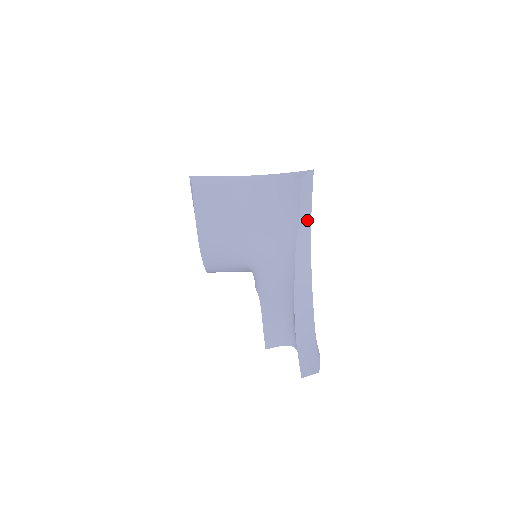
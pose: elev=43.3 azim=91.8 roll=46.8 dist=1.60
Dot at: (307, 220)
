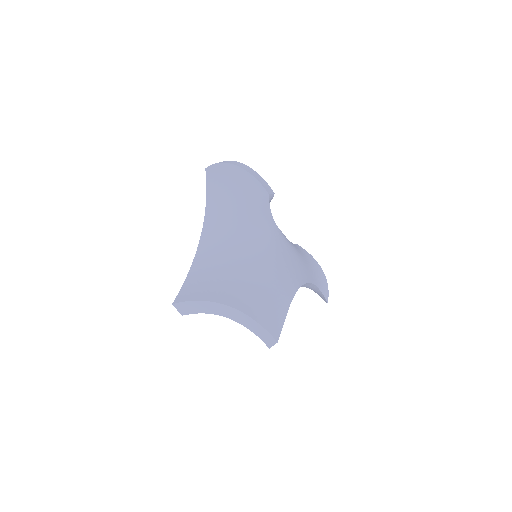
Dot at: occluded
